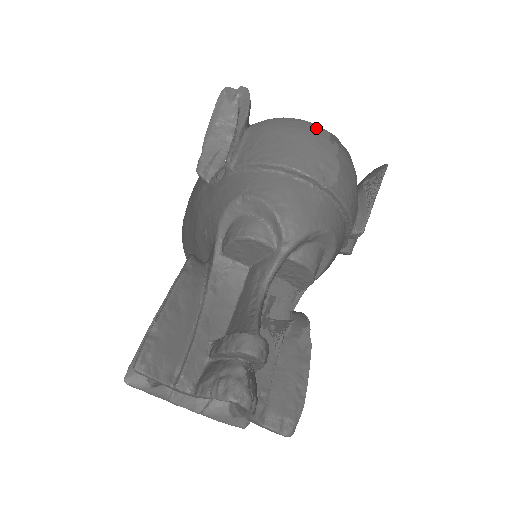
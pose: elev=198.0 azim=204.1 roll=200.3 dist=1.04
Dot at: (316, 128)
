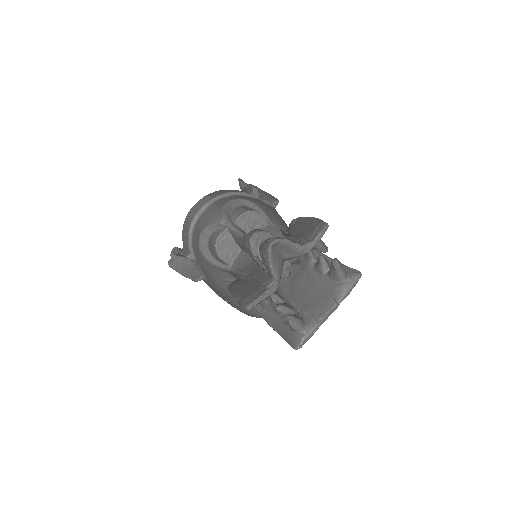
Dot at: occluded
